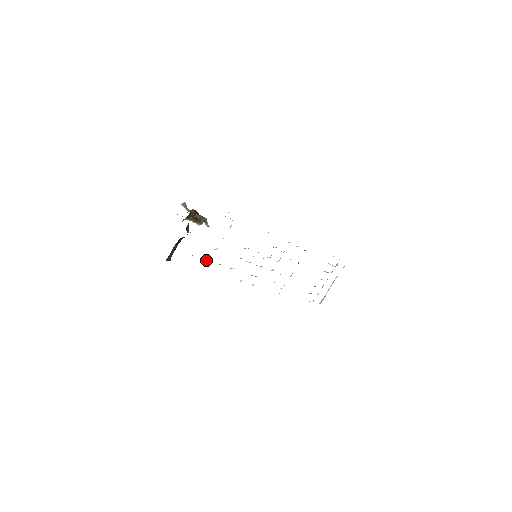
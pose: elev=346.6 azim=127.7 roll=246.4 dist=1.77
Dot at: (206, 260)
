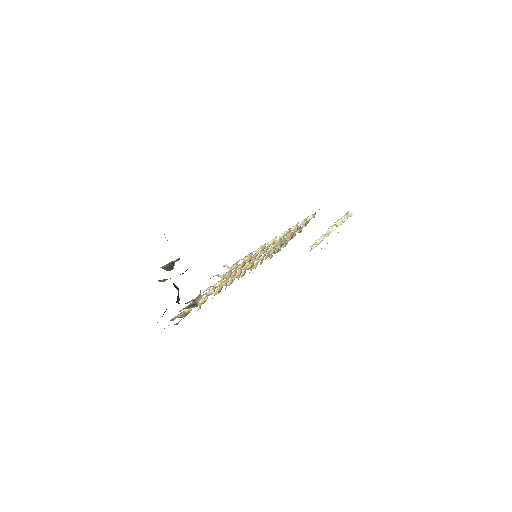
Dot at: (201, 302)
